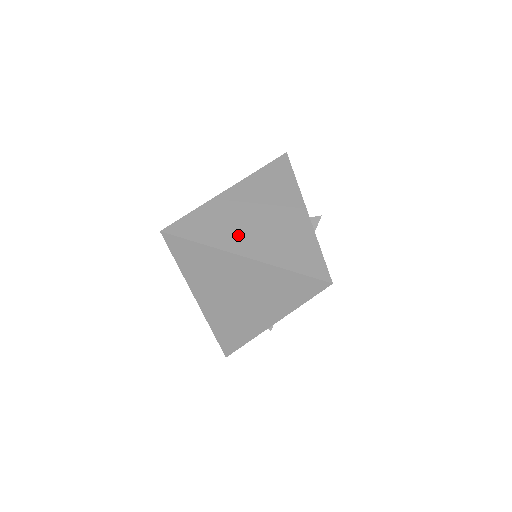
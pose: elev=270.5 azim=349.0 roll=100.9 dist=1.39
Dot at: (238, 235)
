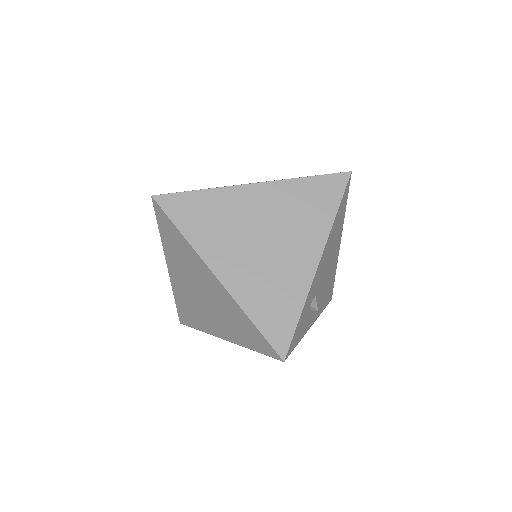
Dot at: occluded
